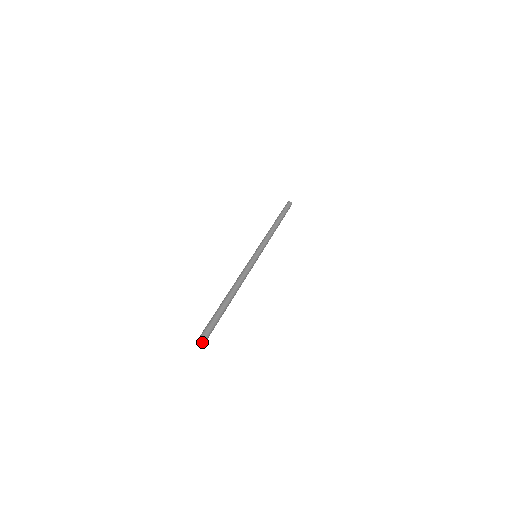
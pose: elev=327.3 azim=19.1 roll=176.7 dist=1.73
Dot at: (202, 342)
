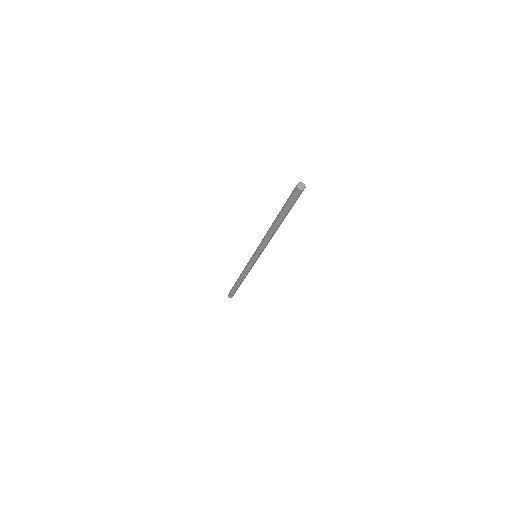
Dot at: (302, 186)
